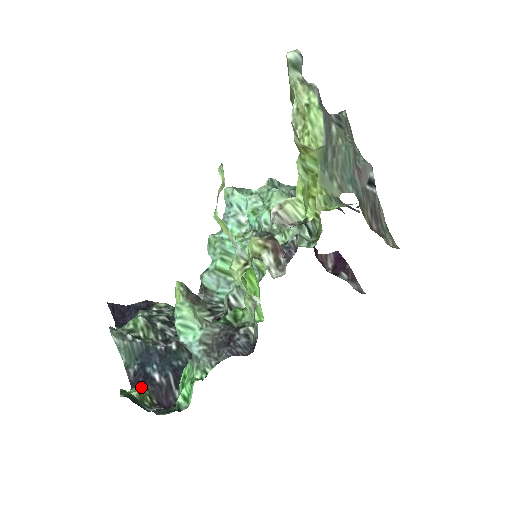
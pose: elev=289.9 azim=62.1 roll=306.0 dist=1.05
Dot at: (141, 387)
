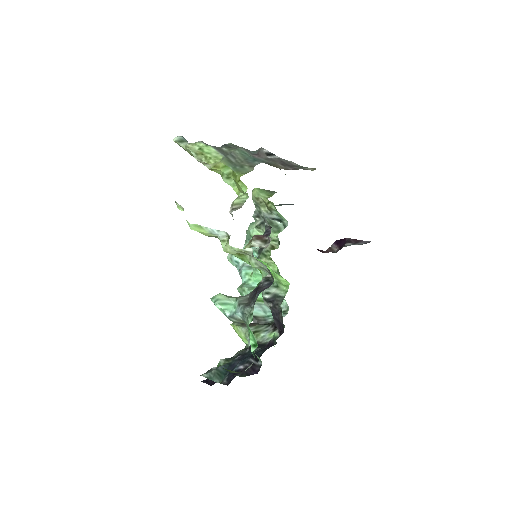
Dot at: occluded
